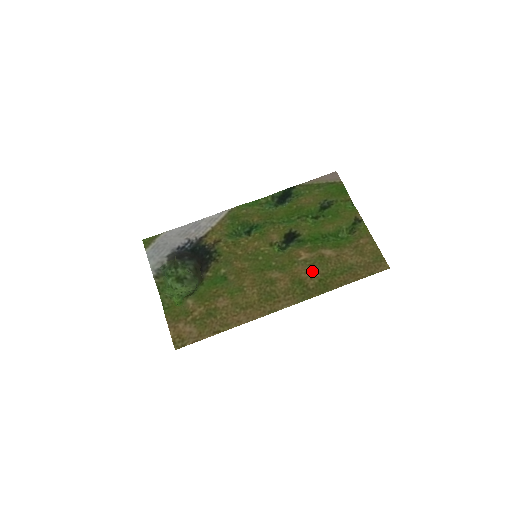
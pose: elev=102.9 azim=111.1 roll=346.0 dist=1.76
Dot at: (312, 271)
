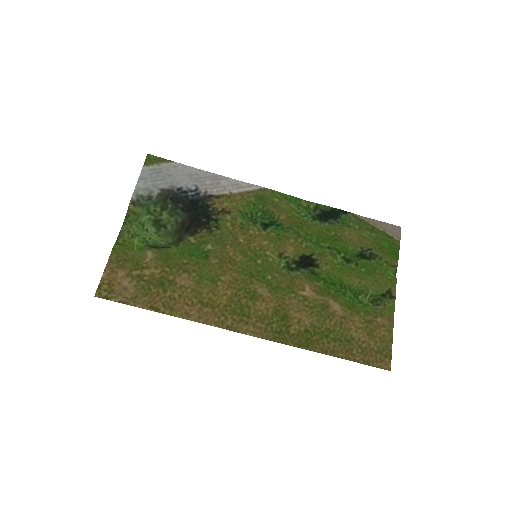
Dot at: (305, 315)
